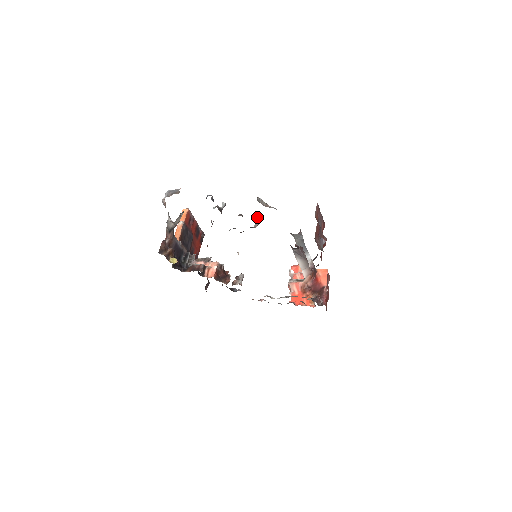
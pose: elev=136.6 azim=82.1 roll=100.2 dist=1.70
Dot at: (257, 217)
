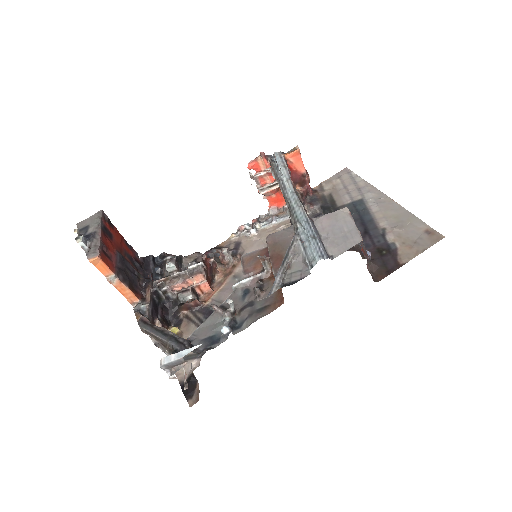
Dot at: (261, 259)
